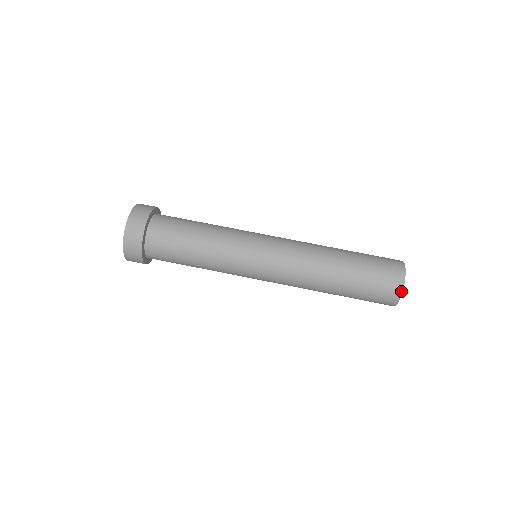
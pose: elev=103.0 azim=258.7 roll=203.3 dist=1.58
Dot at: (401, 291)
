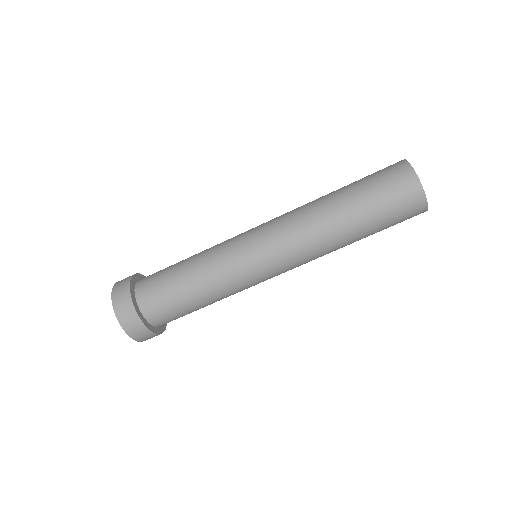
Dot at: (423, 195)
